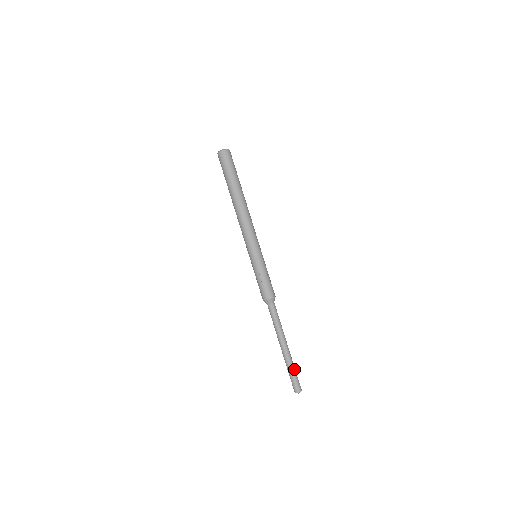
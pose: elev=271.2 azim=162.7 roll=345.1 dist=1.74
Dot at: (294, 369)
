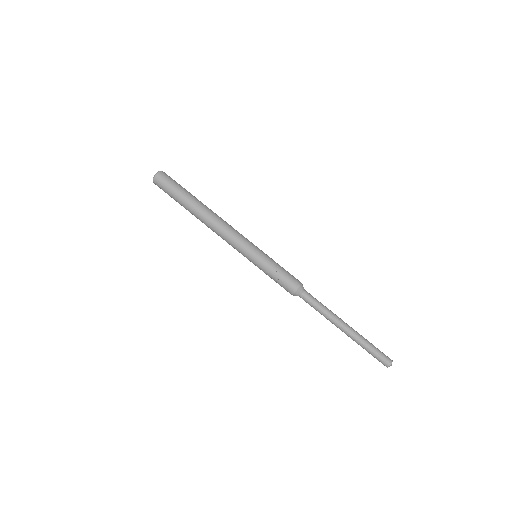
Dot at: (369, 345)
